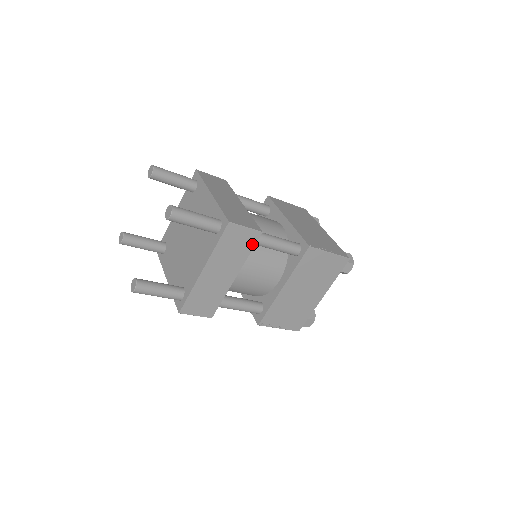
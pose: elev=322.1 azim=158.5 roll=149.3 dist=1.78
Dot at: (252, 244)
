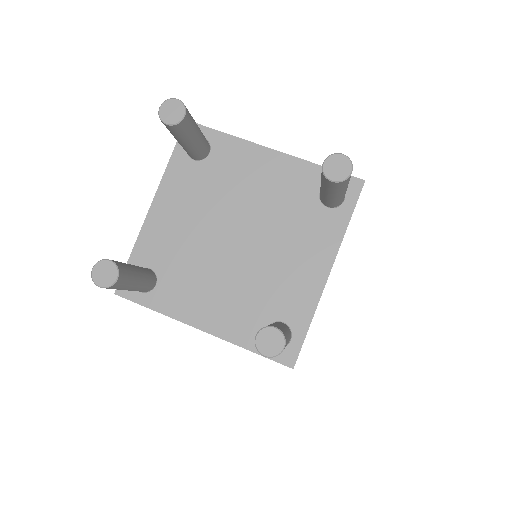
Dot at: occluded
